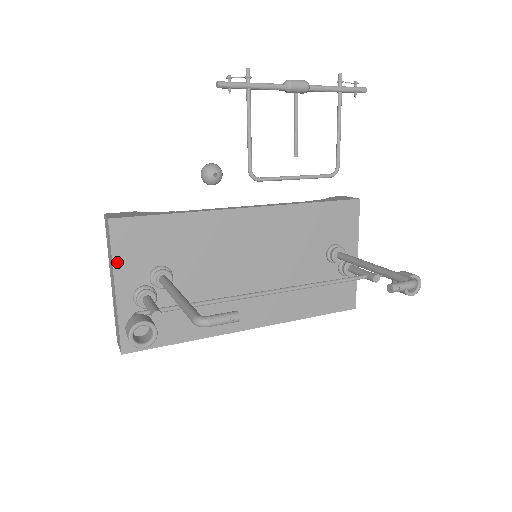
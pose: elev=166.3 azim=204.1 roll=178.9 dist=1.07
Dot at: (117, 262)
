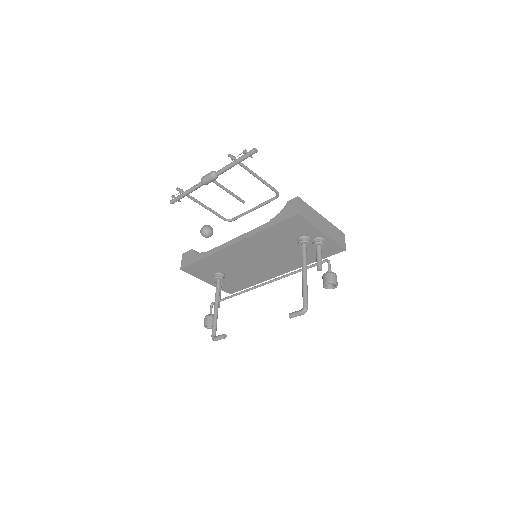
Dot at: (198, 277)
